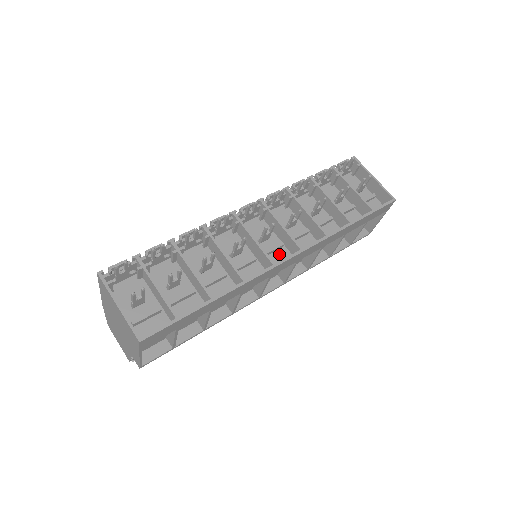
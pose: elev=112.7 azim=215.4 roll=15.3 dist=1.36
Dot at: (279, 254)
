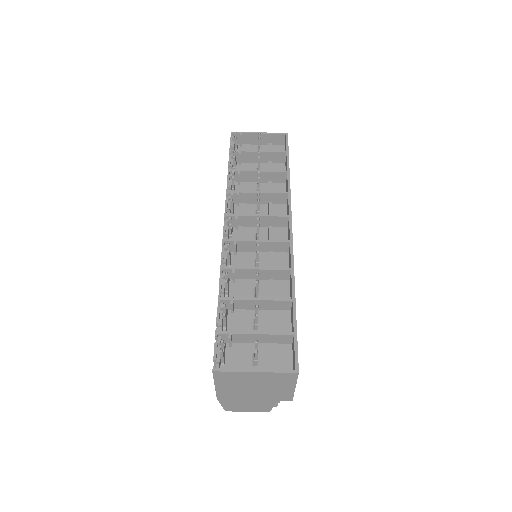
Dot at: (276, 235)
